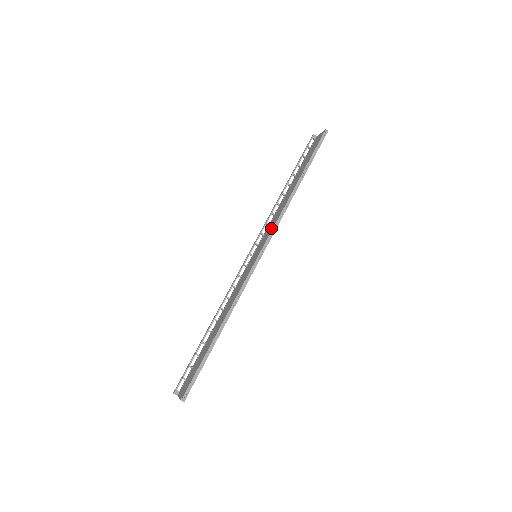
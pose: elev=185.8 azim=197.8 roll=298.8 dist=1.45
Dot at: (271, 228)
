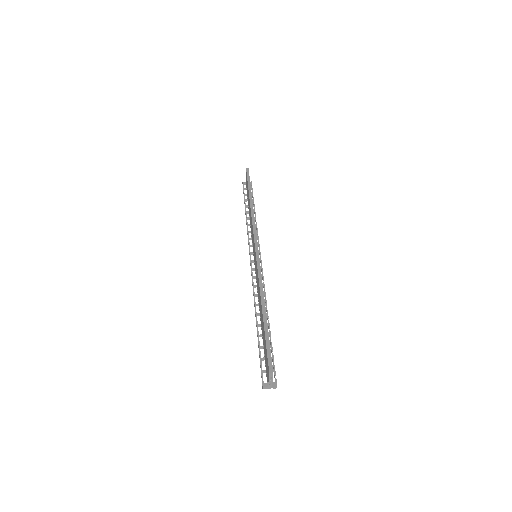
Dot at: (252, 231)
